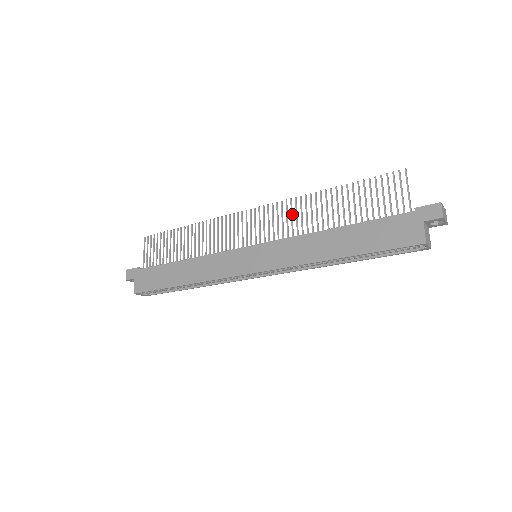
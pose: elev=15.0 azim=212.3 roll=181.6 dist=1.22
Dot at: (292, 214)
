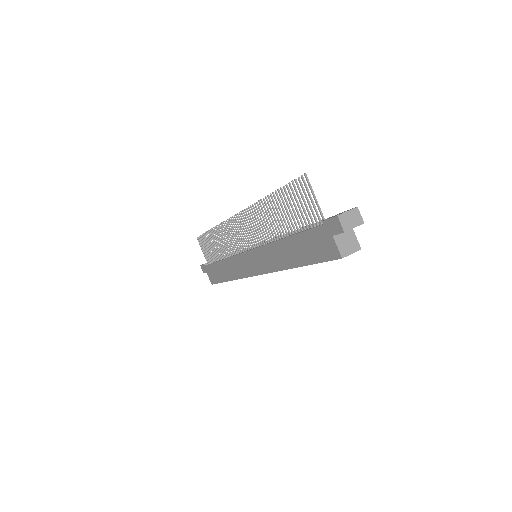
Dot at: (257, 221)
